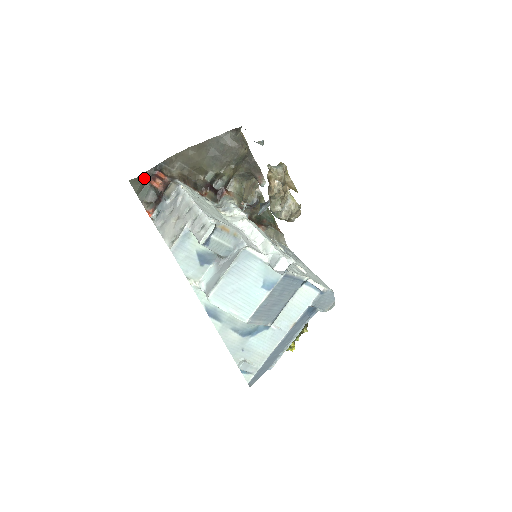
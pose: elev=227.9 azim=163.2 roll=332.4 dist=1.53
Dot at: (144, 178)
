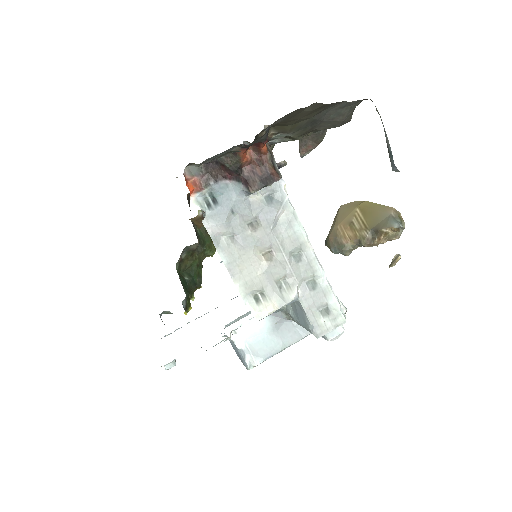
Dot at: occluded
